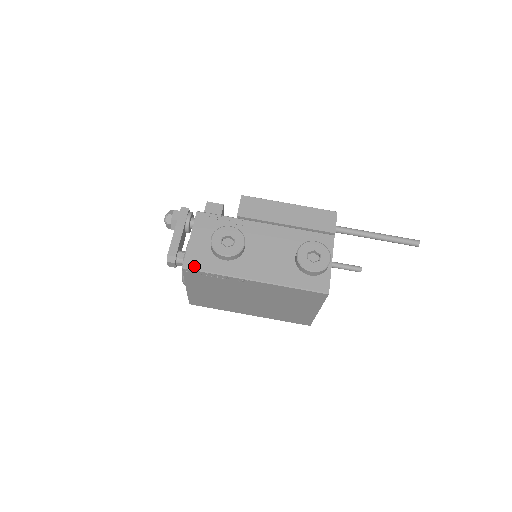
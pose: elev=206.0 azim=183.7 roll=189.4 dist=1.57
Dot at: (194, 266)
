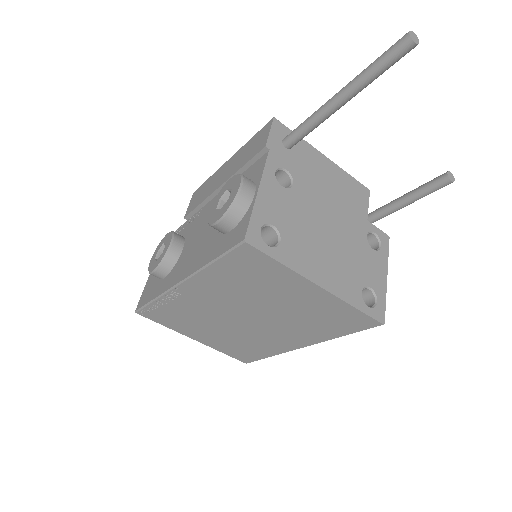
Dot at: (142, 303)
